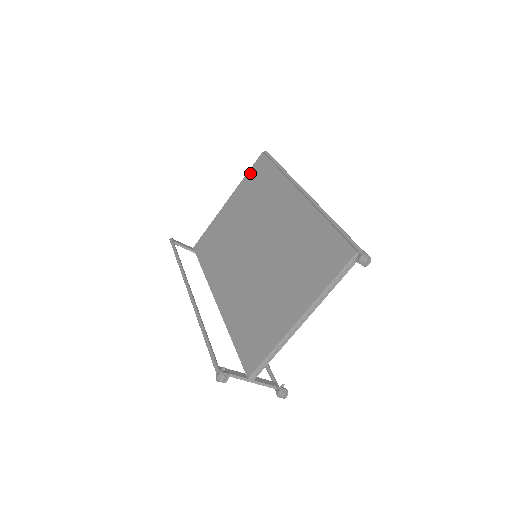
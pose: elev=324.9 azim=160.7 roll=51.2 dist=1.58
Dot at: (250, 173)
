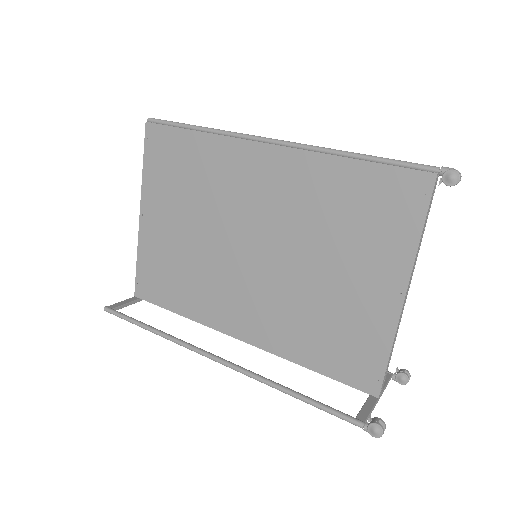
Dot at: (149, 159)
